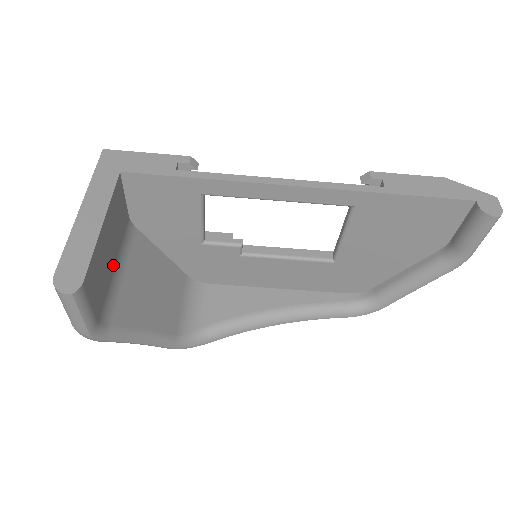
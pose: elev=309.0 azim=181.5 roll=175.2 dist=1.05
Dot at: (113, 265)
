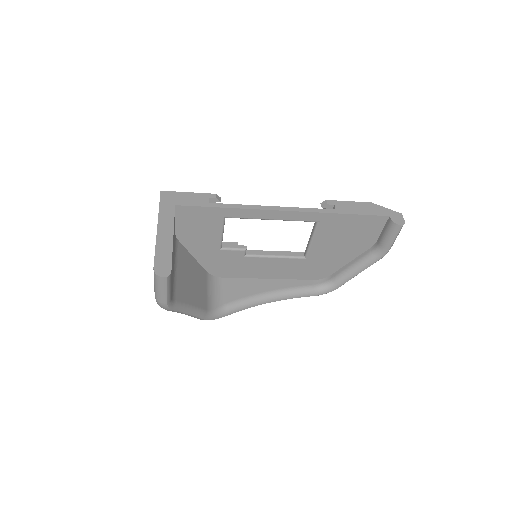
Dot at: (173, 263)
